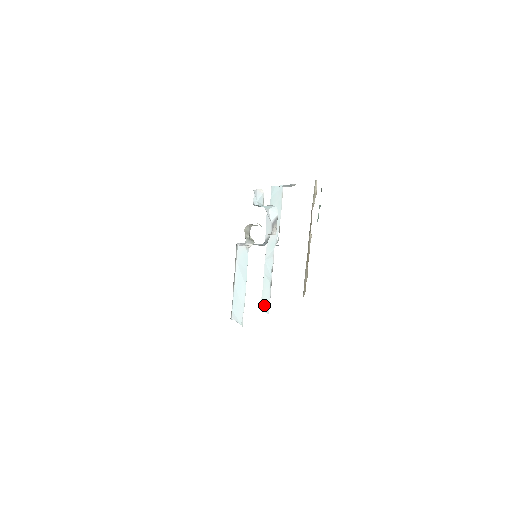
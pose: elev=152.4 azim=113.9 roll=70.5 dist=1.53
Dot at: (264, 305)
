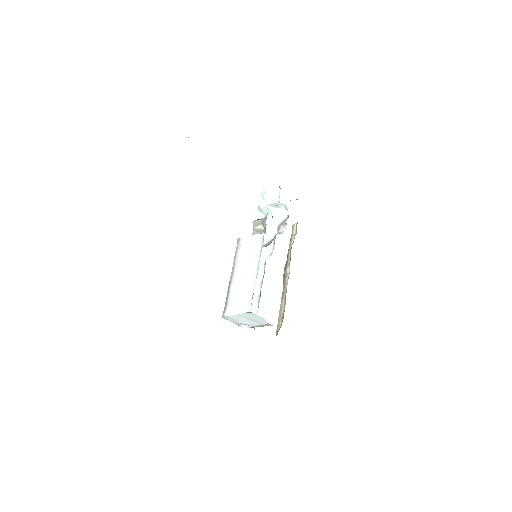
Dot at: occluded
